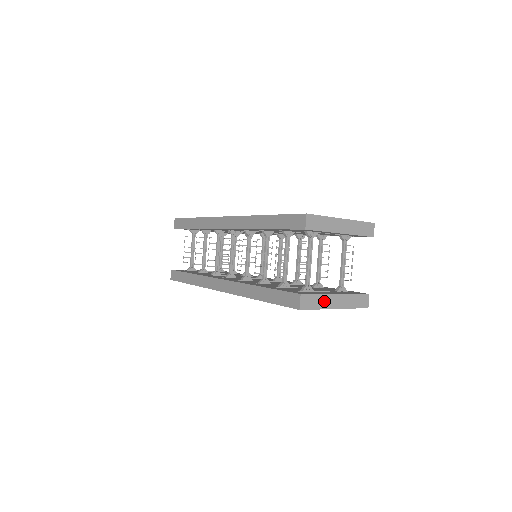
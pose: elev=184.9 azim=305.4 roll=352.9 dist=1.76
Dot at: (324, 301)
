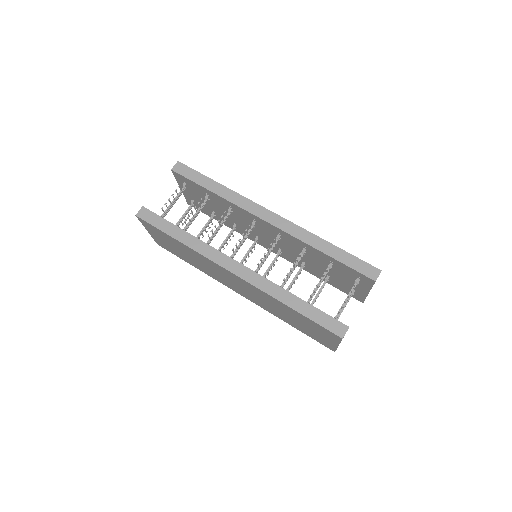
Dot at: occluded
